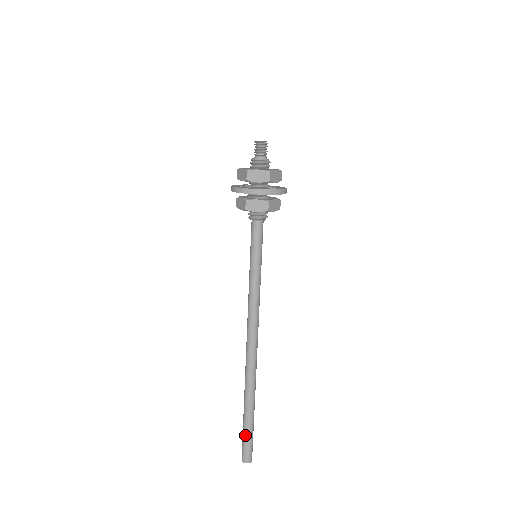
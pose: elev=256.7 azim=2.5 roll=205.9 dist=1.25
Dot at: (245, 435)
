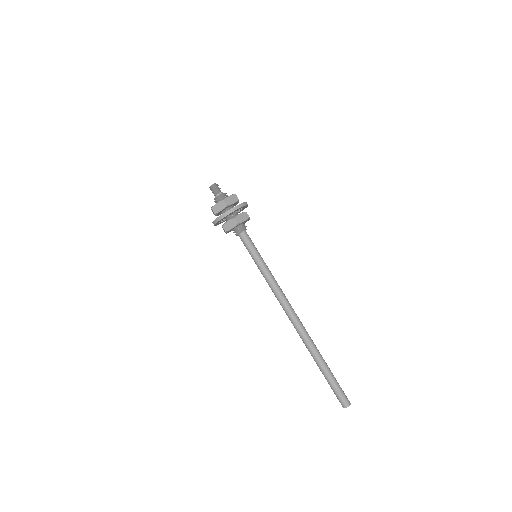
Dot at: (331, 386)
